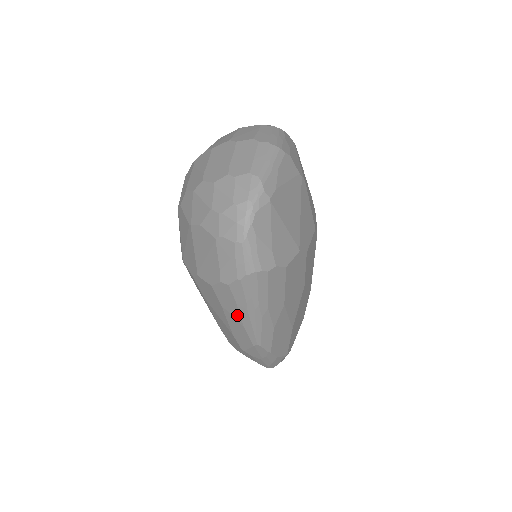
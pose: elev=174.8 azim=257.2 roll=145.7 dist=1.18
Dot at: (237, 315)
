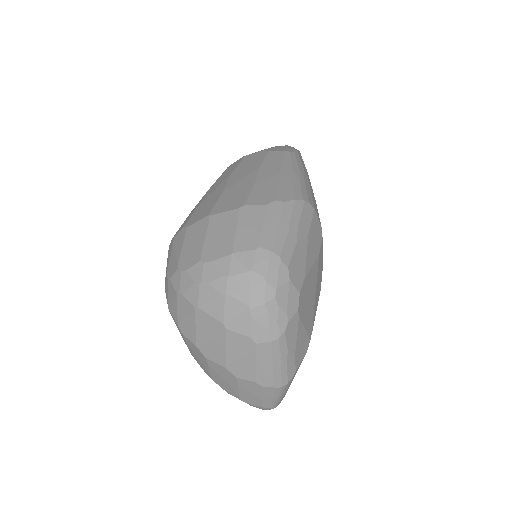
Dot at: occluded
